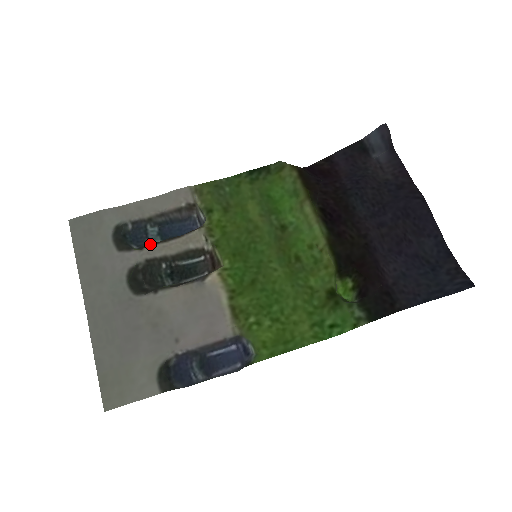
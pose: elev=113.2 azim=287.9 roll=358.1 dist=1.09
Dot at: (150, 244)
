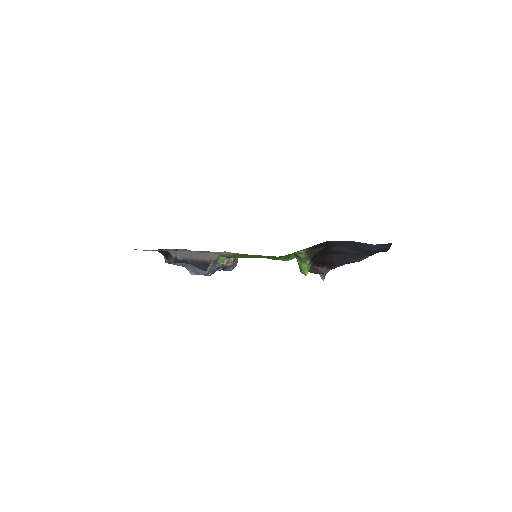
Dot at: occluded
